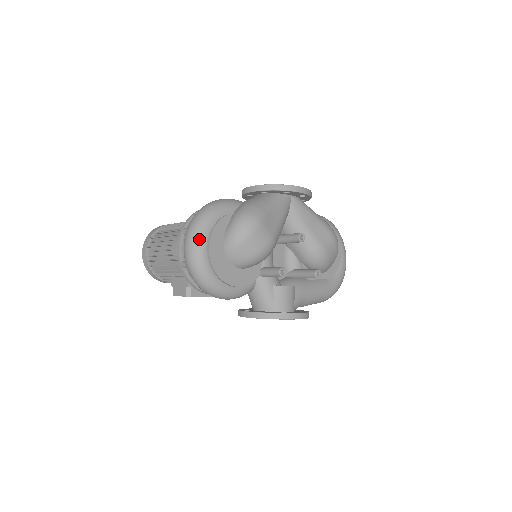
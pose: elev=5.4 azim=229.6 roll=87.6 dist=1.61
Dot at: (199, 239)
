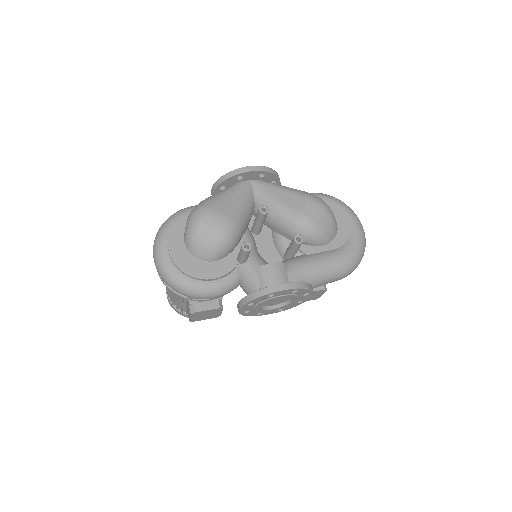
Dot at: (159, 247)
